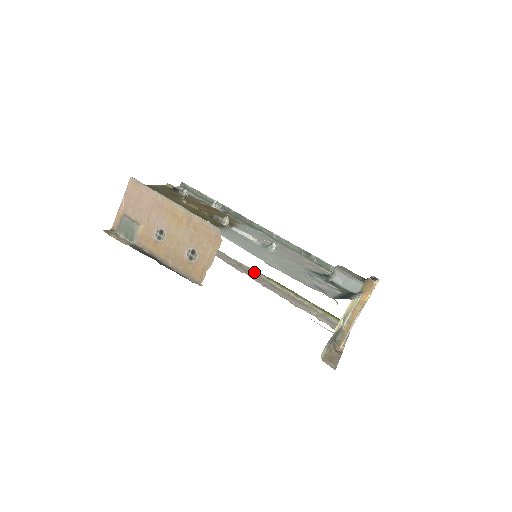
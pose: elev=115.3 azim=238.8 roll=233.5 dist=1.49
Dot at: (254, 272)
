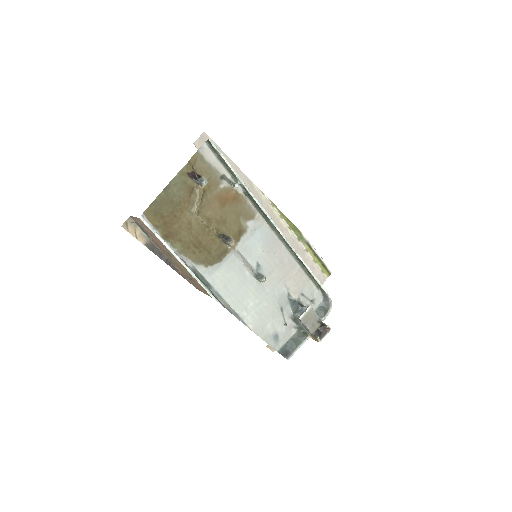
Dot at: (271, 207)
